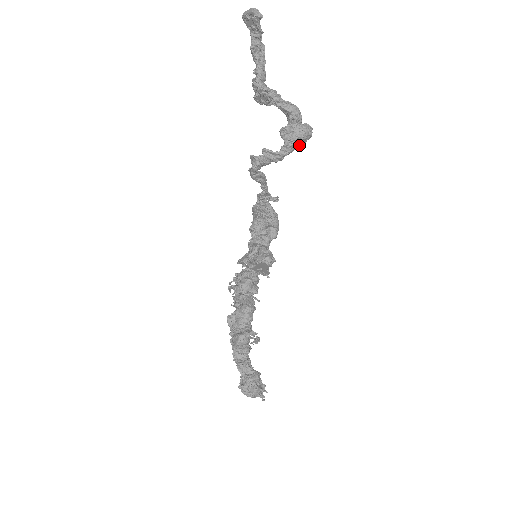
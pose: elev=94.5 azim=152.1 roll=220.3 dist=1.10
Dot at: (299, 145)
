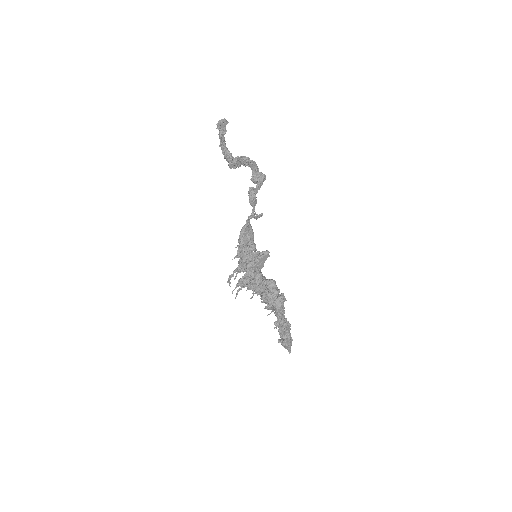
Dot at: occluded
